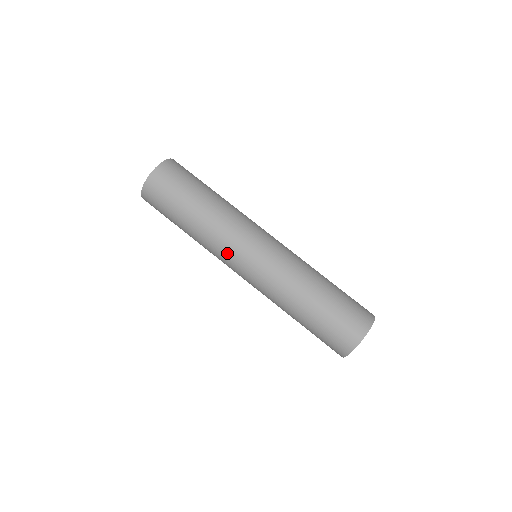
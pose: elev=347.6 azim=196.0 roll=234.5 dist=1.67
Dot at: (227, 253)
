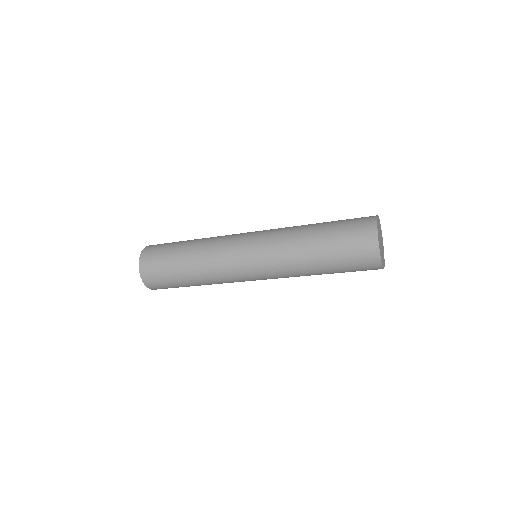
Dot at: (231, 275)
